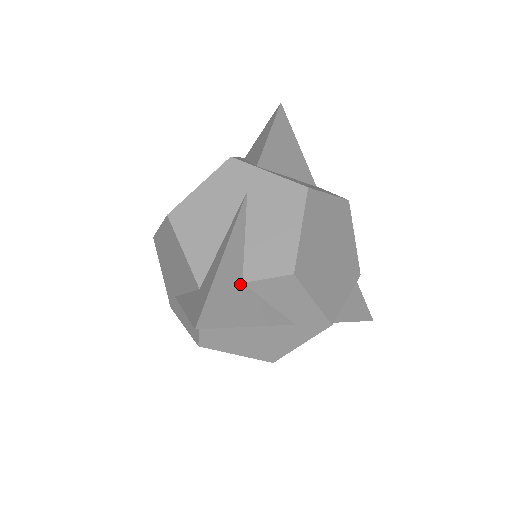
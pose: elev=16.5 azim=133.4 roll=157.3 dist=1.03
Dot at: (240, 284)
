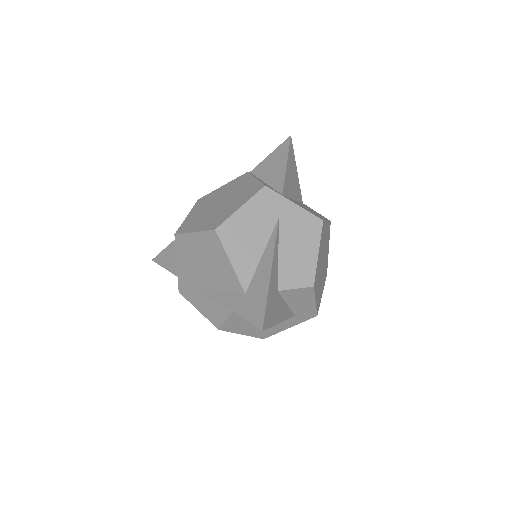
Dot at: (277, 292)
